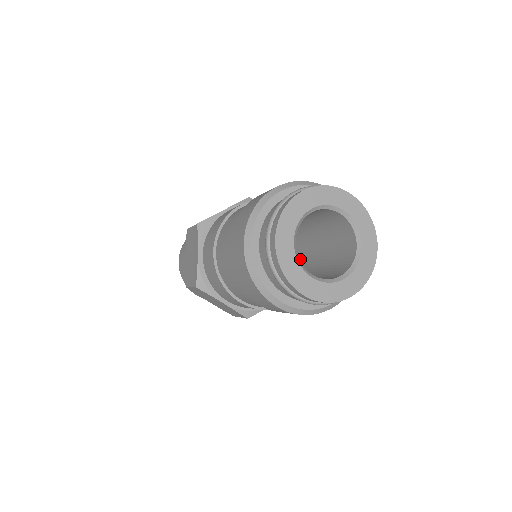
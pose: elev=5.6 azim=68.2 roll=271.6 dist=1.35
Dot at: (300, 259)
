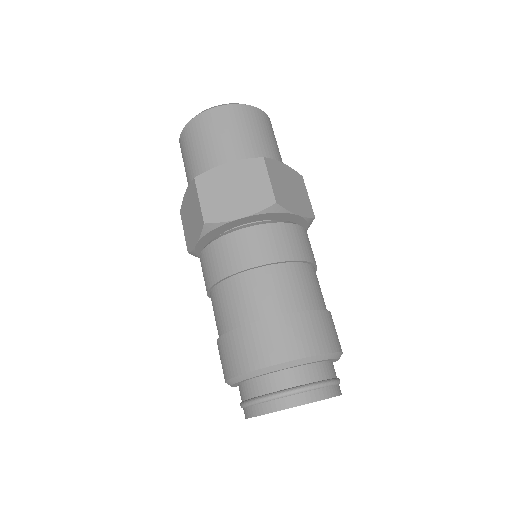
Dot at: occluded
